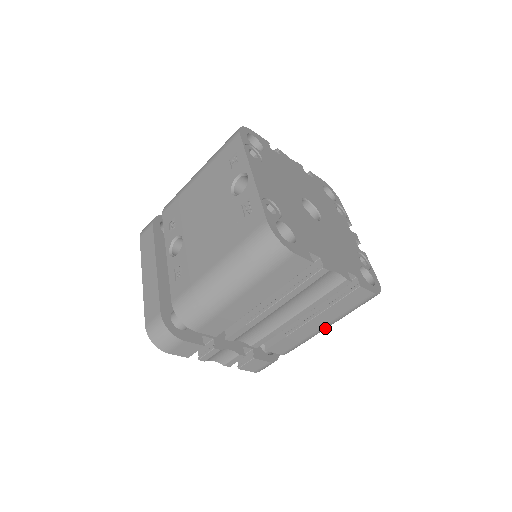
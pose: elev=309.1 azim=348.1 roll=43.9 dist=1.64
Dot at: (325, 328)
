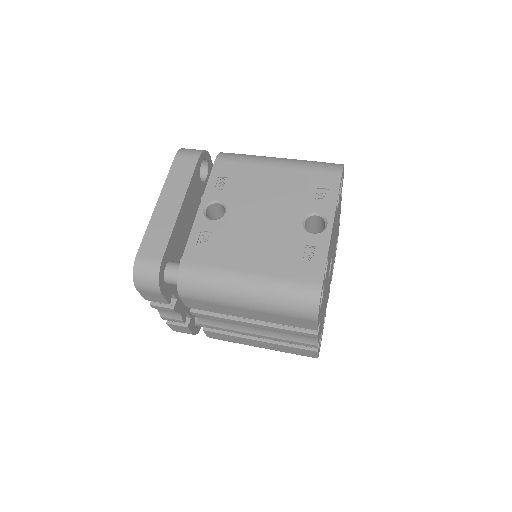
Dot at: occluded
